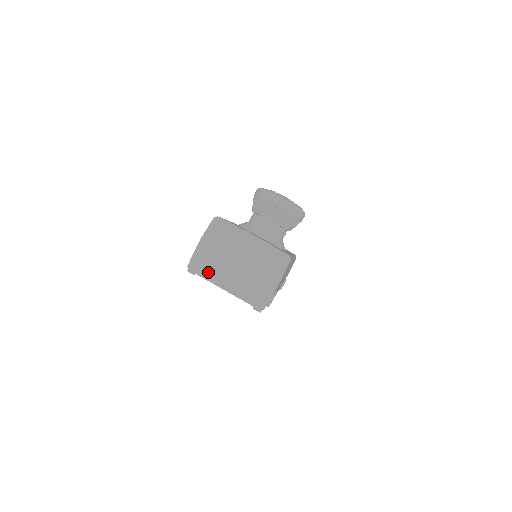
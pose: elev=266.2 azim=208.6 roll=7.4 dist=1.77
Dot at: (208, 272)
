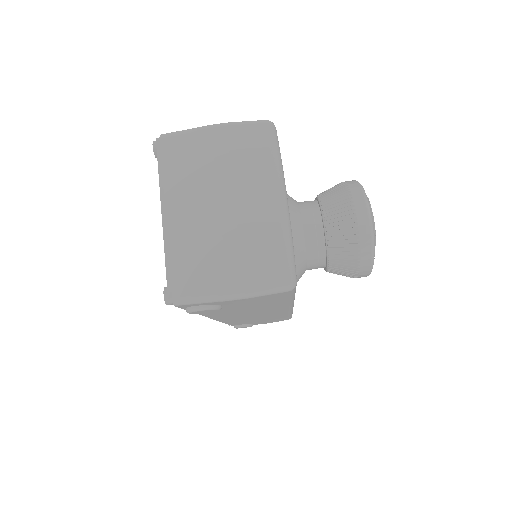
Dot at: (173, 171)
